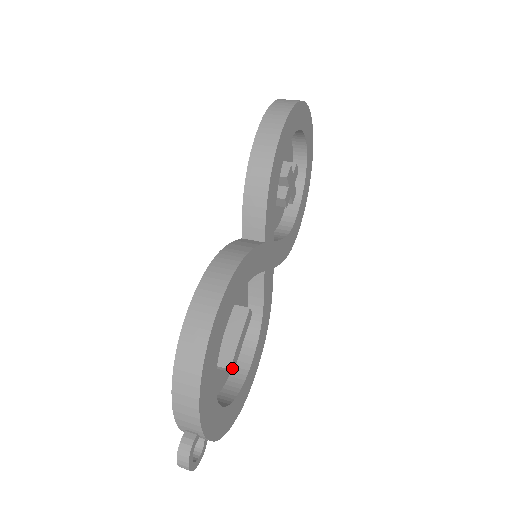
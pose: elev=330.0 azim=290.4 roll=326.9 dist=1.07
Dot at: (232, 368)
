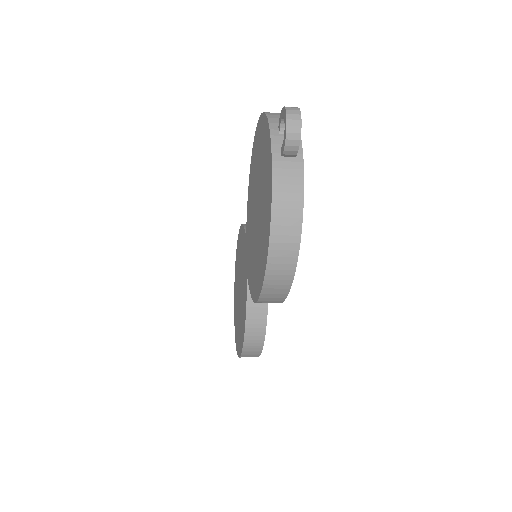
Dot at: occluded
